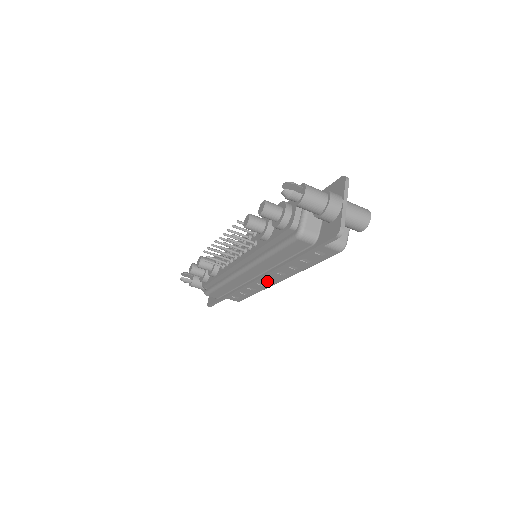
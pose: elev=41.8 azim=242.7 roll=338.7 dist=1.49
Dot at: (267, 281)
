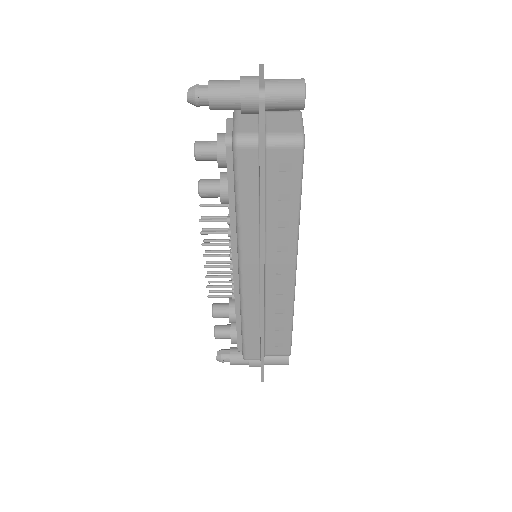
Dot at: (282, 279)
